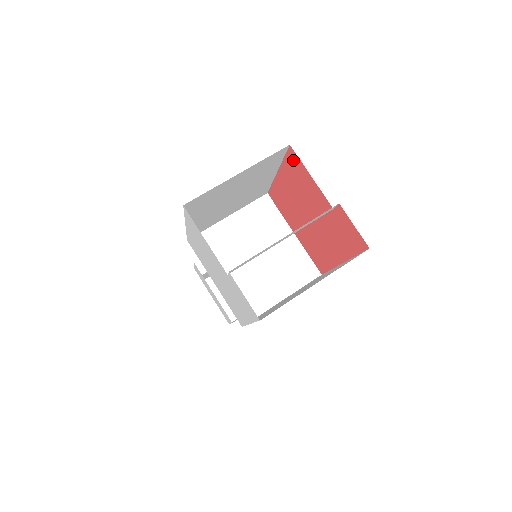
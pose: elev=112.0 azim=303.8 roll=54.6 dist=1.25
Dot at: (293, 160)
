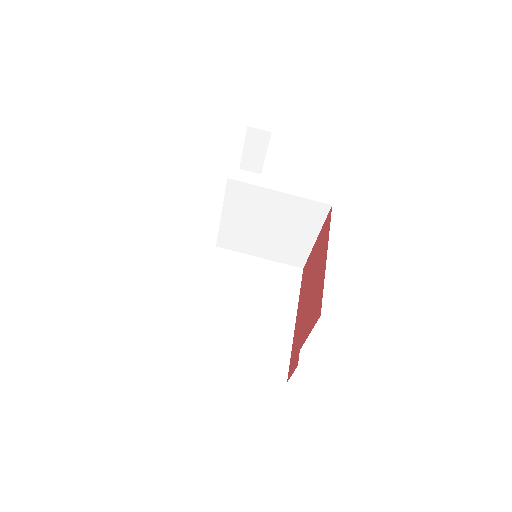
Dot at: (318, 308)
